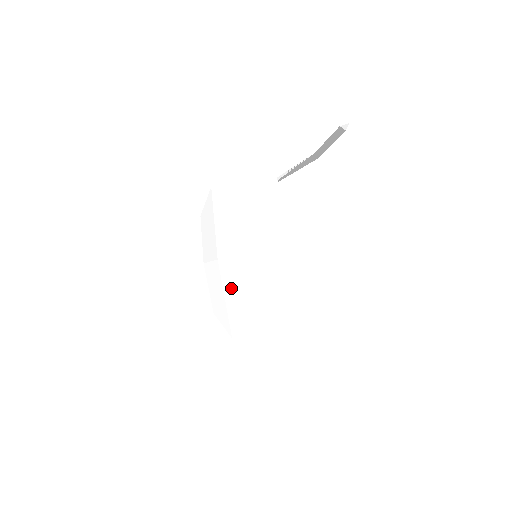
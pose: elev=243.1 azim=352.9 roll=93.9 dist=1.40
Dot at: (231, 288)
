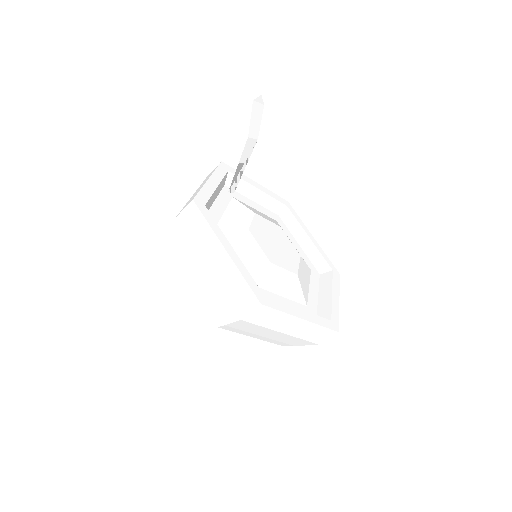
Dot at: (187, 271)
